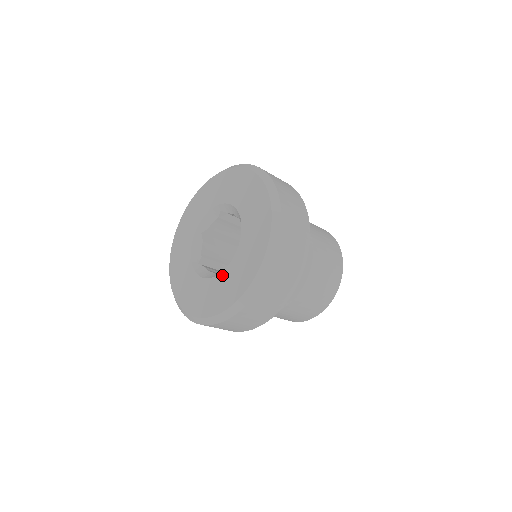
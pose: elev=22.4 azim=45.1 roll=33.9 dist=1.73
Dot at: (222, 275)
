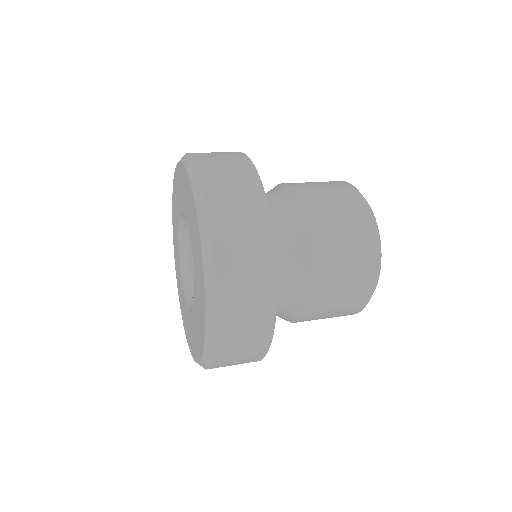
Dot at: (189, 314)
